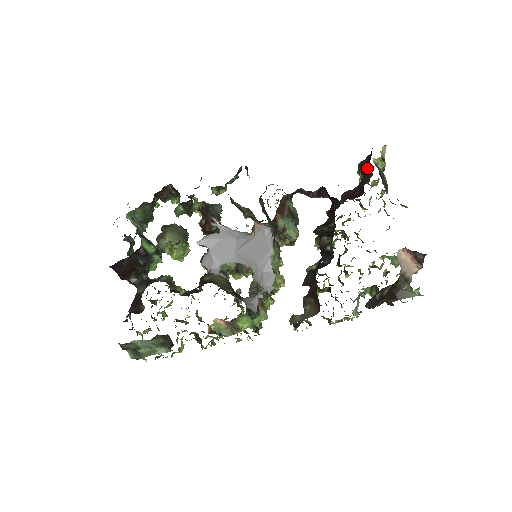
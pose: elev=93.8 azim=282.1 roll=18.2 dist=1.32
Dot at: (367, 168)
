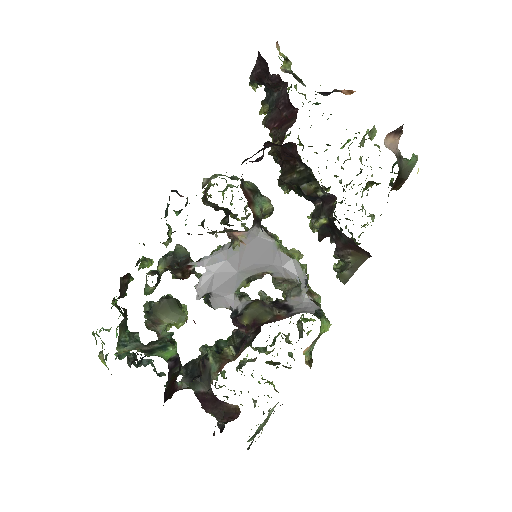
Dot at: (274, 80)
